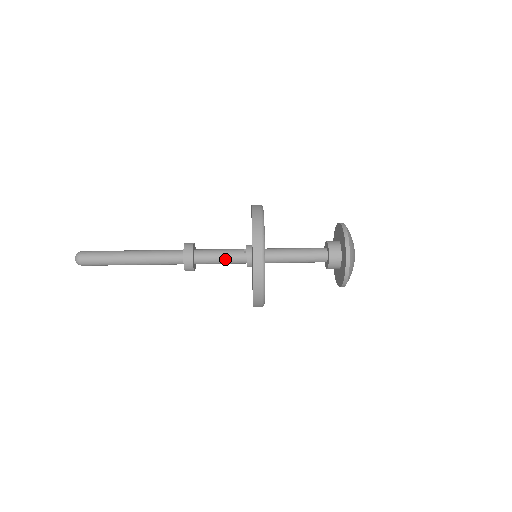
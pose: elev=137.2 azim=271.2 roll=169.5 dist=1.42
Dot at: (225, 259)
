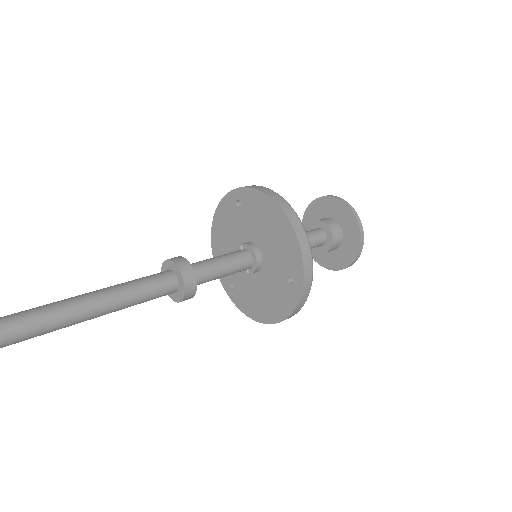
Dot at: (226, 260)
